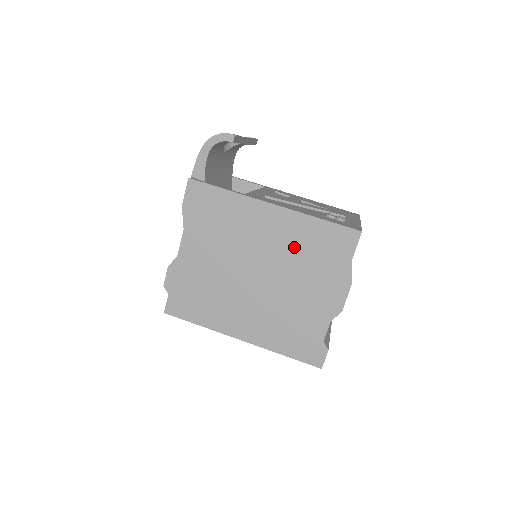
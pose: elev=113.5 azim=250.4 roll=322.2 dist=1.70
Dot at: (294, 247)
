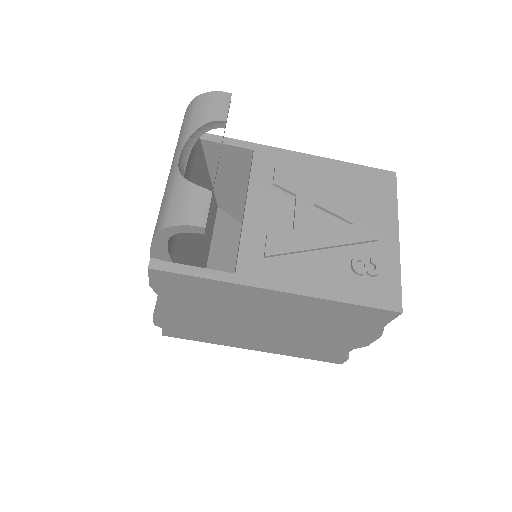
Dot at: (310, 316)
